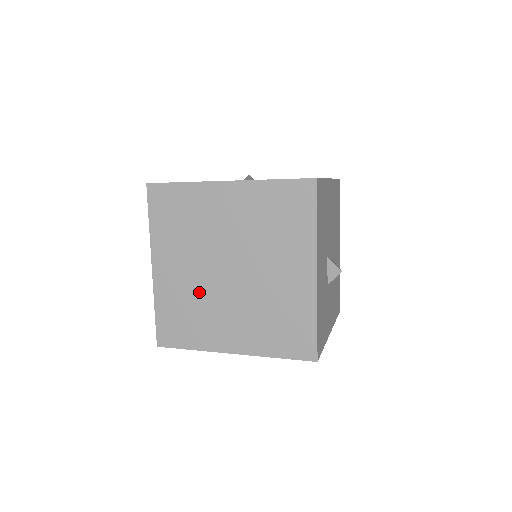
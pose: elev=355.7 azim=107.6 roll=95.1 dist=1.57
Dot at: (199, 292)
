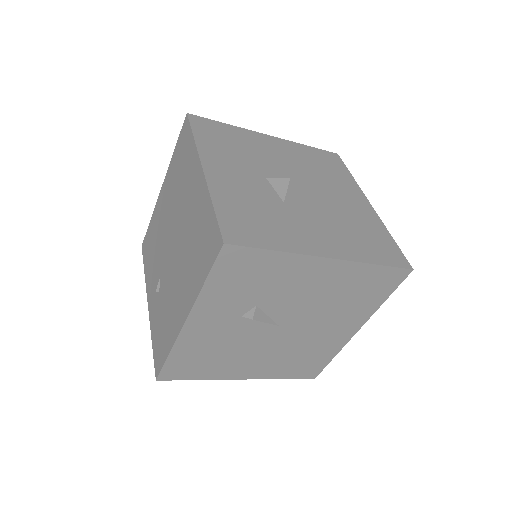
Dot at: (164, 289)
